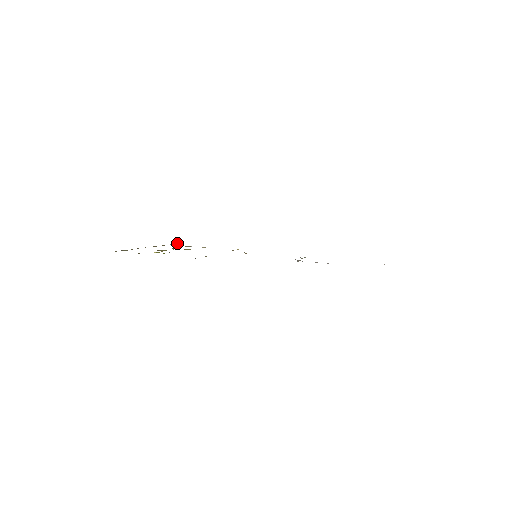
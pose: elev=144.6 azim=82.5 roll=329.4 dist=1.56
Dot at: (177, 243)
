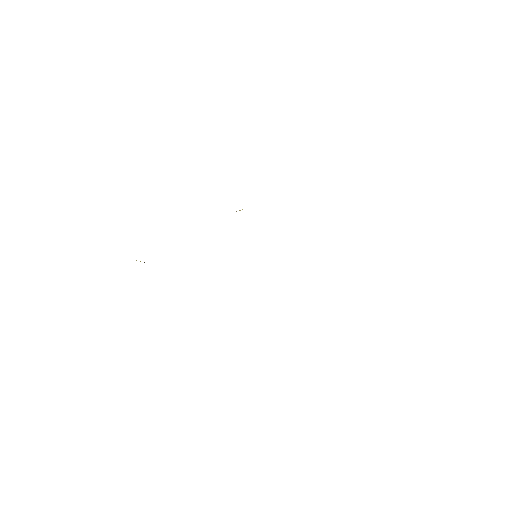
Dot at: occluded
